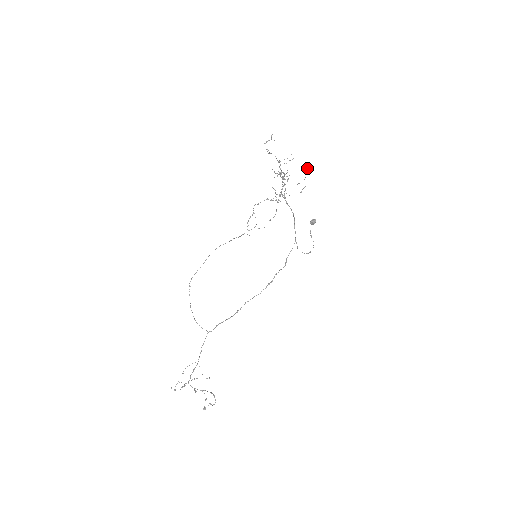
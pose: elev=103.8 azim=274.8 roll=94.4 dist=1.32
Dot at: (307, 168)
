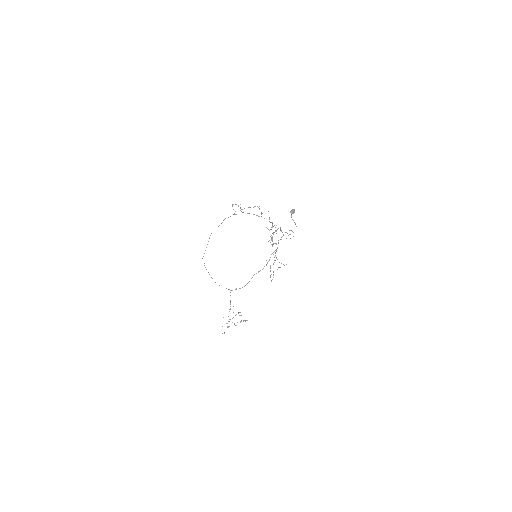
Dot at: occluded
